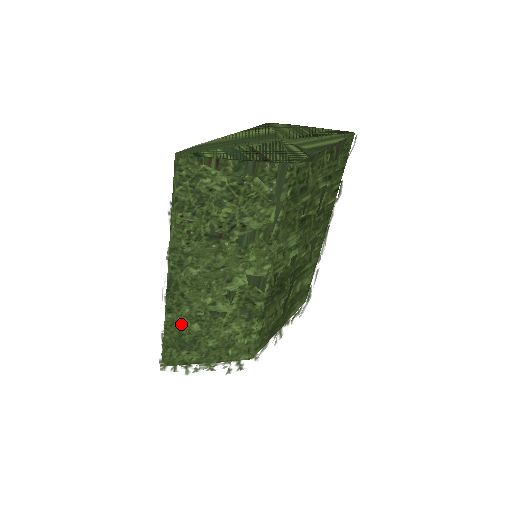
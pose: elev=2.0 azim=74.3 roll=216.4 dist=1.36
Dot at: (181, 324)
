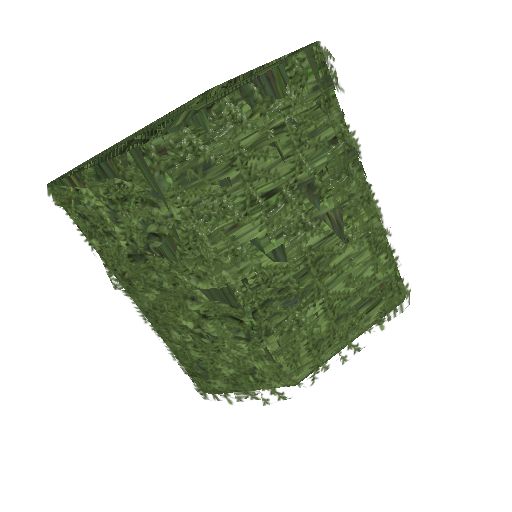
Dot at: (181, 352)
